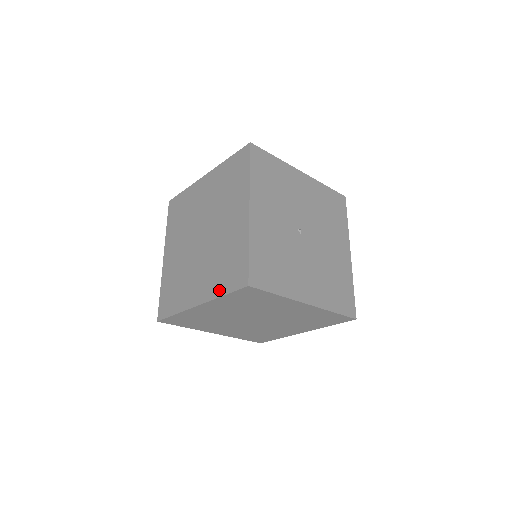
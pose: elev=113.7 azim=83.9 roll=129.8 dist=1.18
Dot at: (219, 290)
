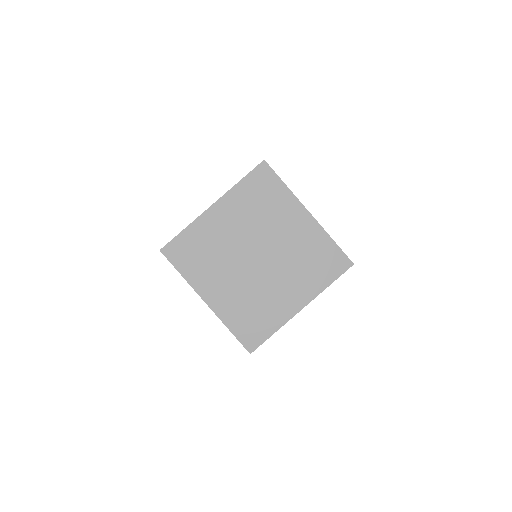
Dot at: (236, 185)
